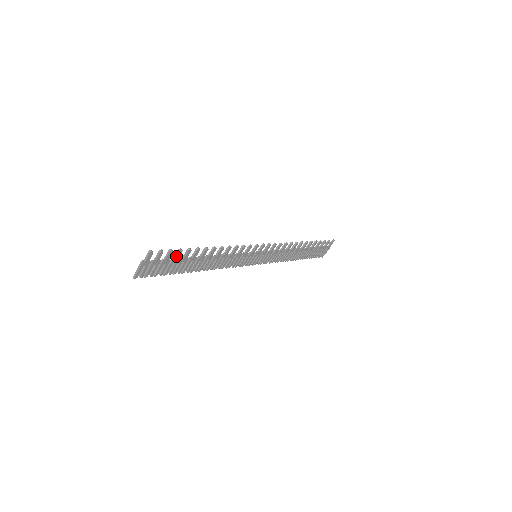
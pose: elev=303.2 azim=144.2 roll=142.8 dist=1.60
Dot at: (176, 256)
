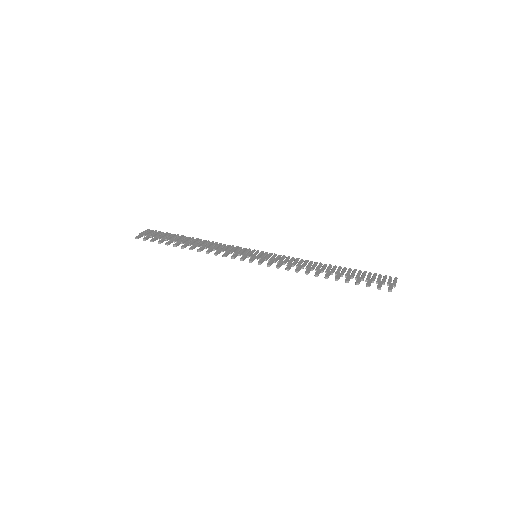
Dot at: (161, 241)
